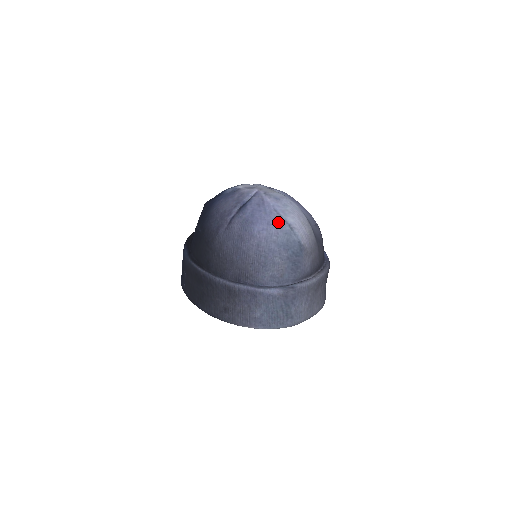
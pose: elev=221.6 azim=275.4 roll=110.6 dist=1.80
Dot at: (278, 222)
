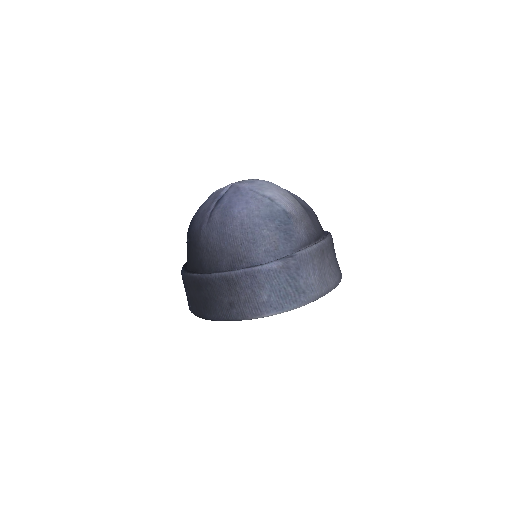
Dot at: (256, 198)
